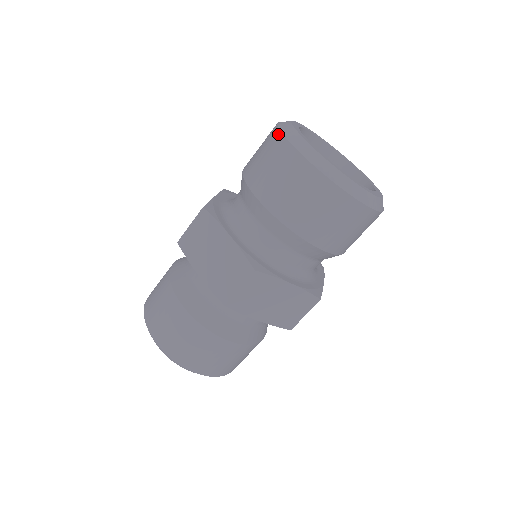
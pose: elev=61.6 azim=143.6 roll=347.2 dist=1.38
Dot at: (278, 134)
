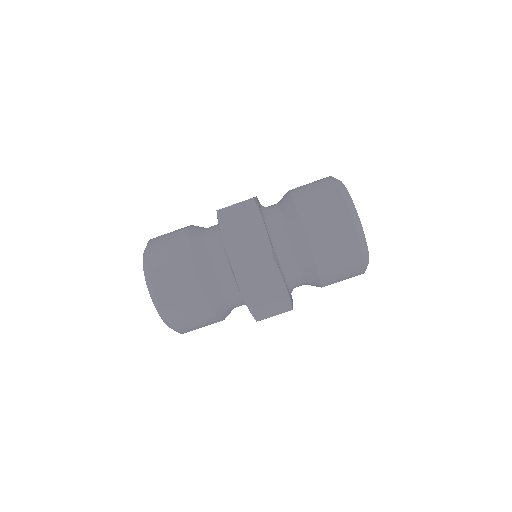
Dot at: (333, 182)
